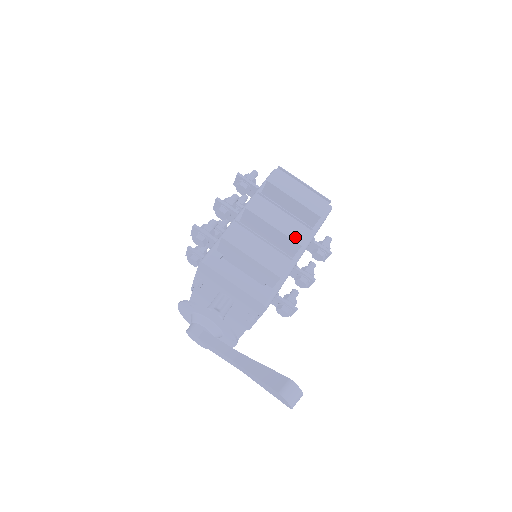
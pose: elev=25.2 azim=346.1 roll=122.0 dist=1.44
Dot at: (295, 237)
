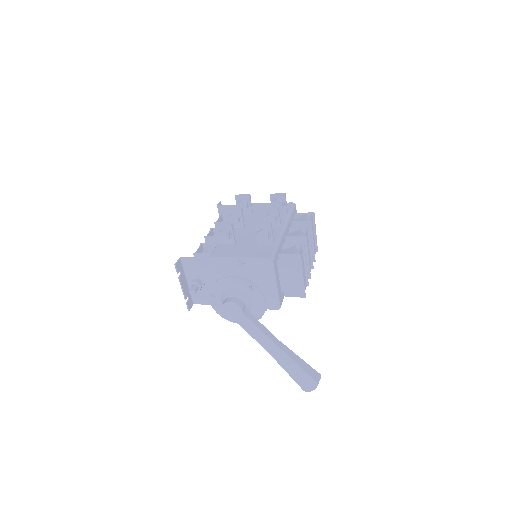
Dot at: occluded
